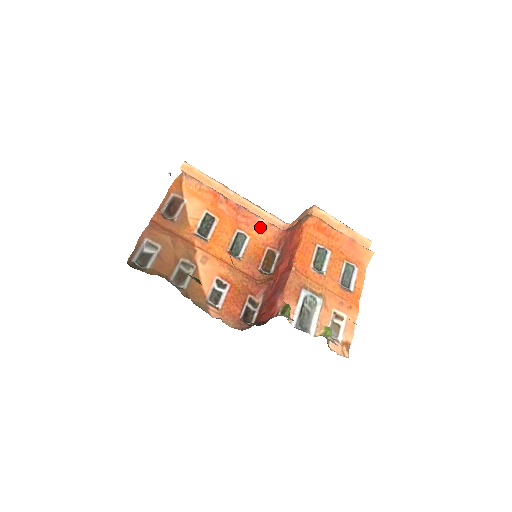
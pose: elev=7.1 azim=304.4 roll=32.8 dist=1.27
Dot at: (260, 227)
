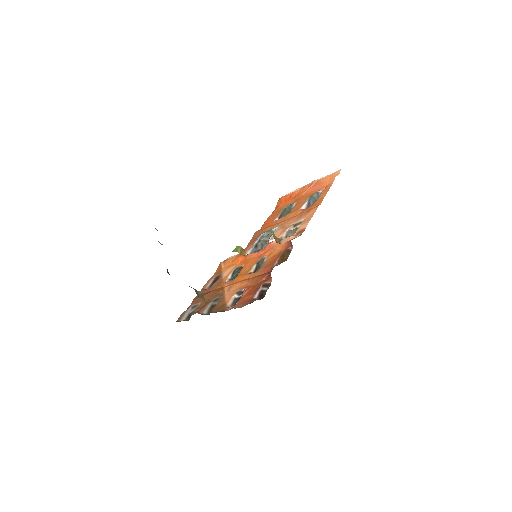
Dot at: (275, 246)
